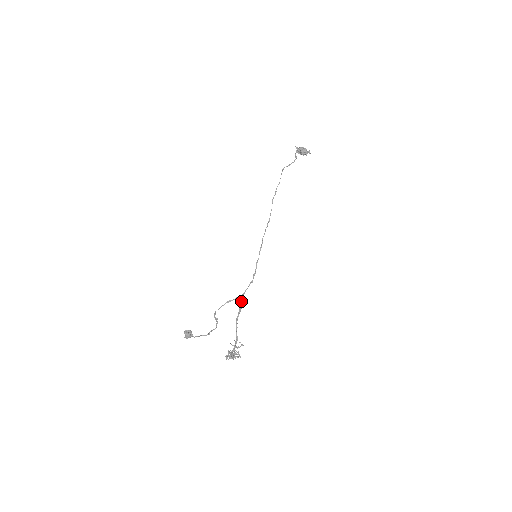
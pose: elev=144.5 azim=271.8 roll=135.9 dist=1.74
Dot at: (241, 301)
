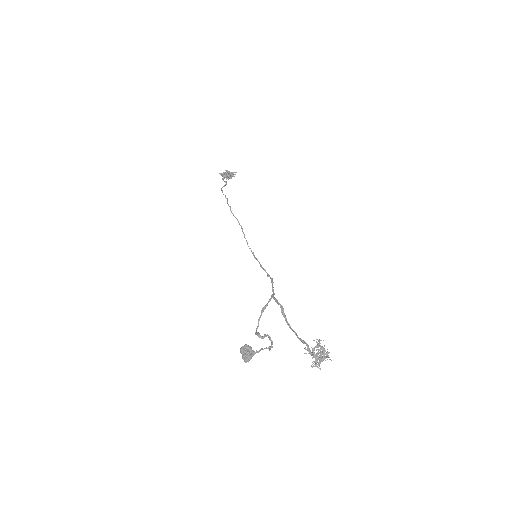
Dot at: (277, 301)
